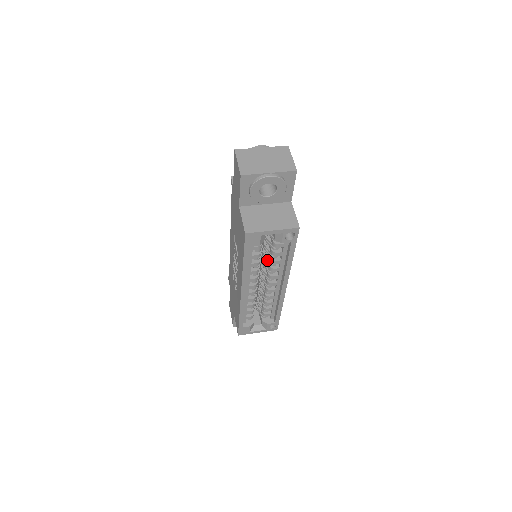
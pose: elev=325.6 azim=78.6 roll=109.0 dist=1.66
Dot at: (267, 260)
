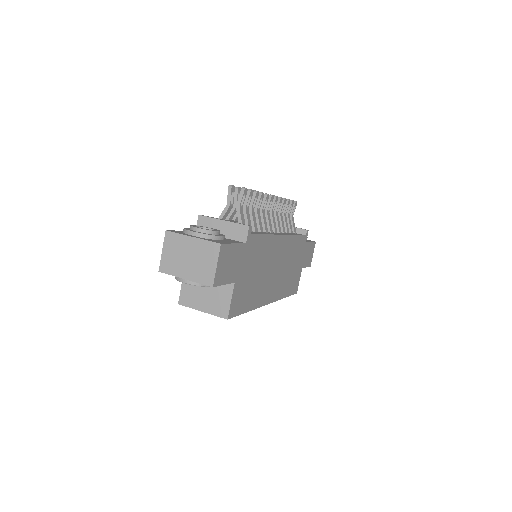
Dot at: occluded
